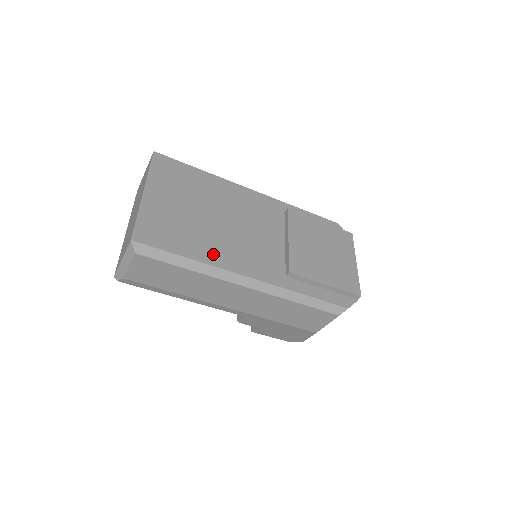
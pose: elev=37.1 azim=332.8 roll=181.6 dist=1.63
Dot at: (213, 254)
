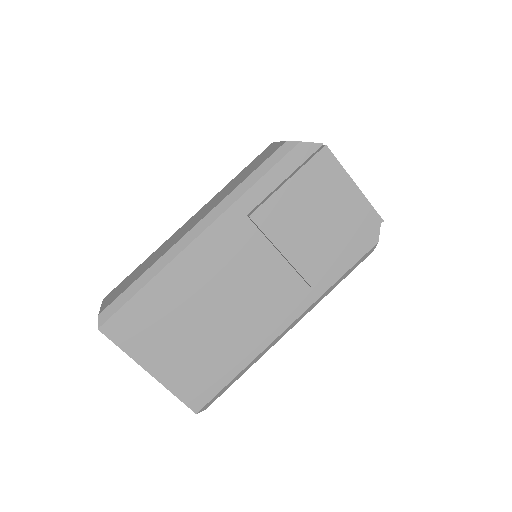
Dot at: (247, 348)
